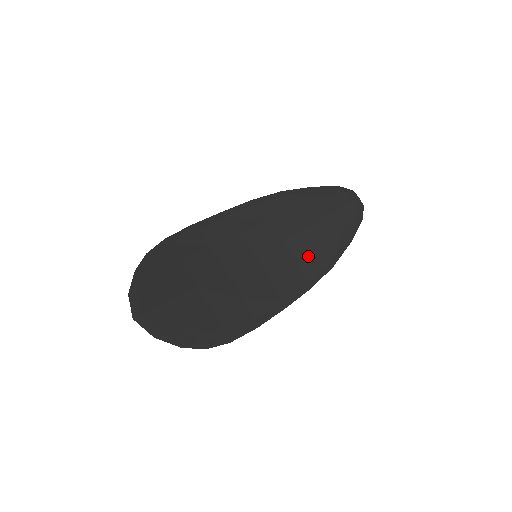
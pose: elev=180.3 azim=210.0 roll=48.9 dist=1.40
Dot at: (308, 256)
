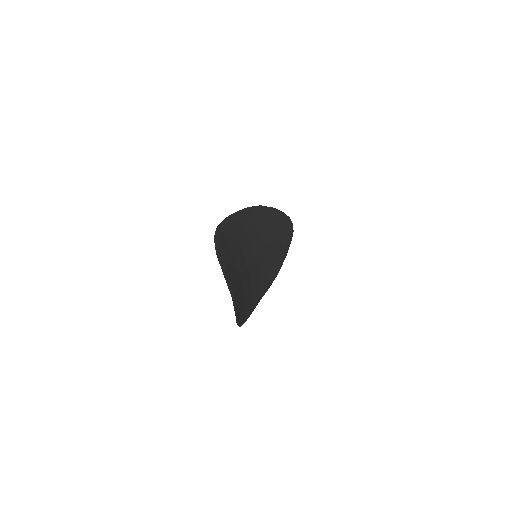
Dot at: (272, 262)
